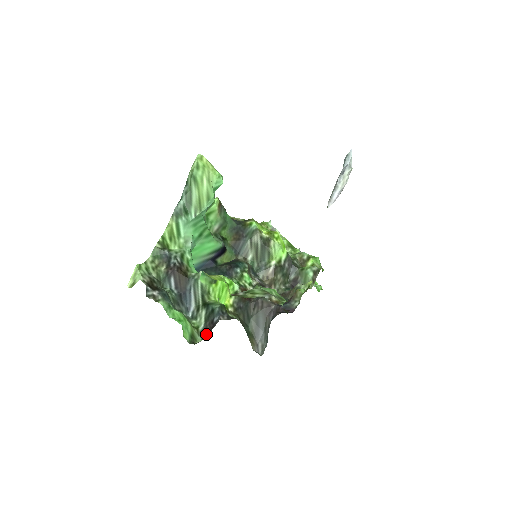
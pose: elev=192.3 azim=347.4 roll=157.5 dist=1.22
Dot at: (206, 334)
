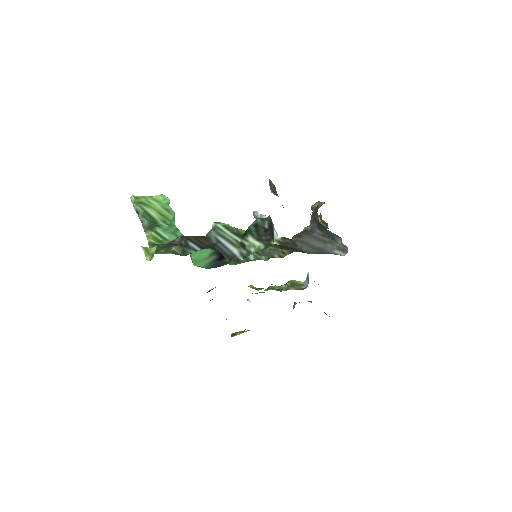
Dot at: (272, 241)
